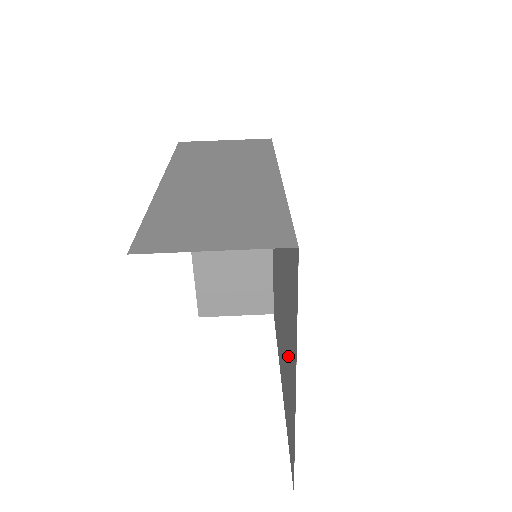
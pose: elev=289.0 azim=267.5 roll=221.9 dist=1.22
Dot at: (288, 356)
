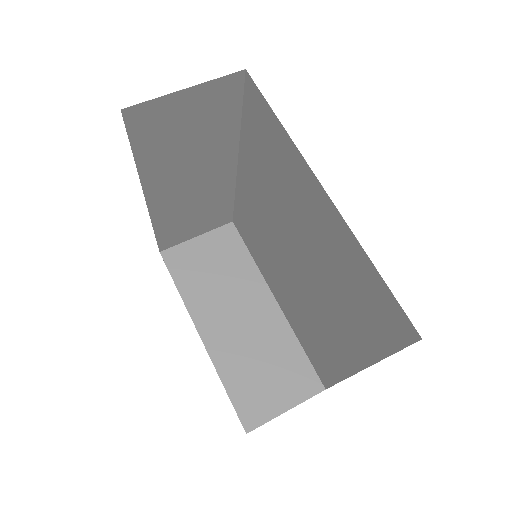
Dot at: (317, 239)
